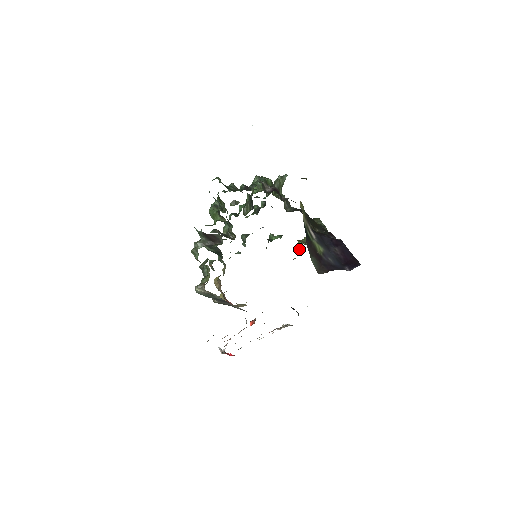
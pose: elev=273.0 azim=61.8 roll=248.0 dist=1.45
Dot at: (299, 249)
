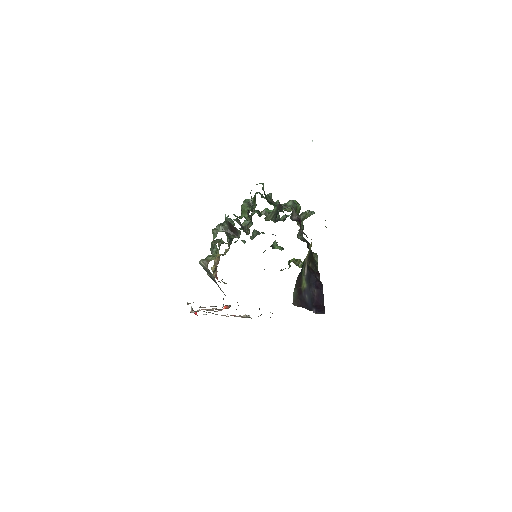
Dot at: (289, 265)
